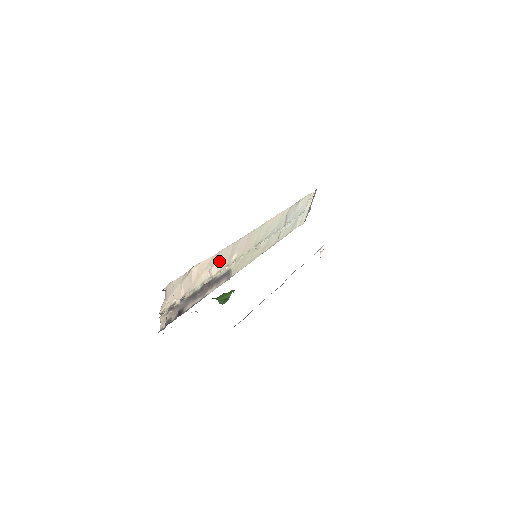
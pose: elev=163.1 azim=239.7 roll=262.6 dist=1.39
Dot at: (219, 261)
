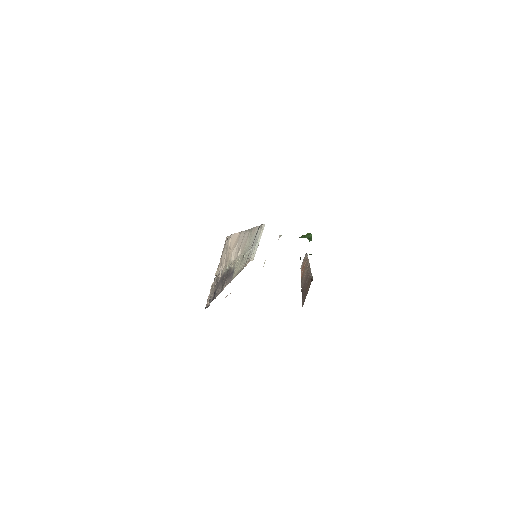
Dot at: (236, 247)
